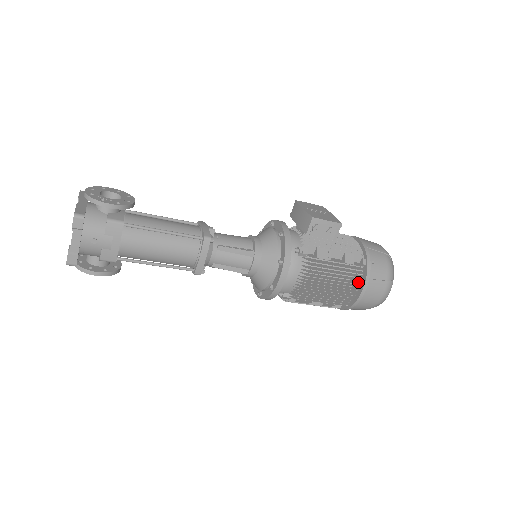
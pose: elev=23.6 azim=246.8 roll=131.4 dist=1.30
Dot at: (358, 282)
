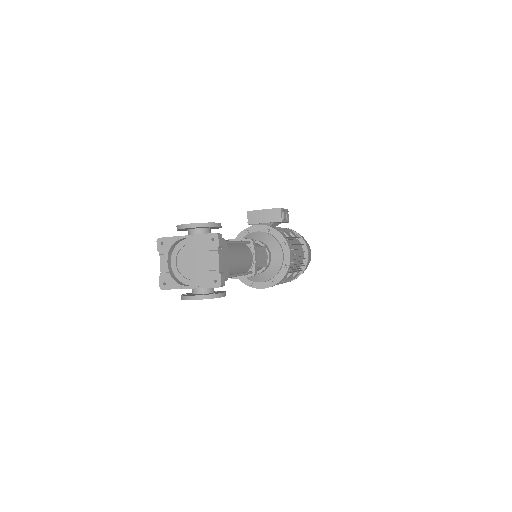
Dot at: (303, 249)
